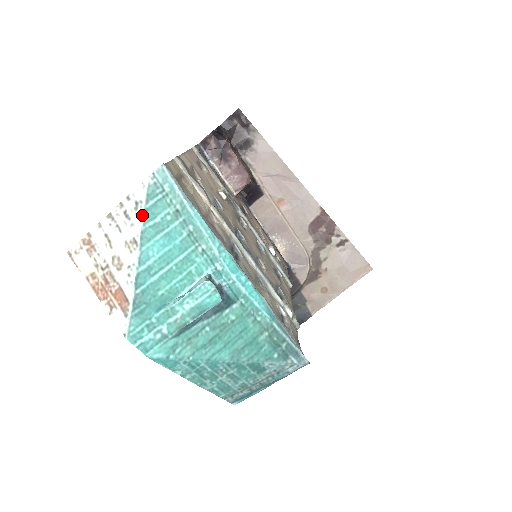
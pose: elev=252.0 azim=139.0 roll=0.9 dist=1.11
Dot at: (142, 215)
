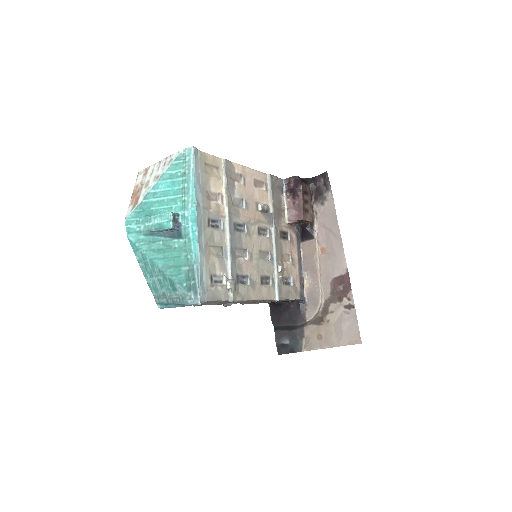
Dot at: (168, 166)
